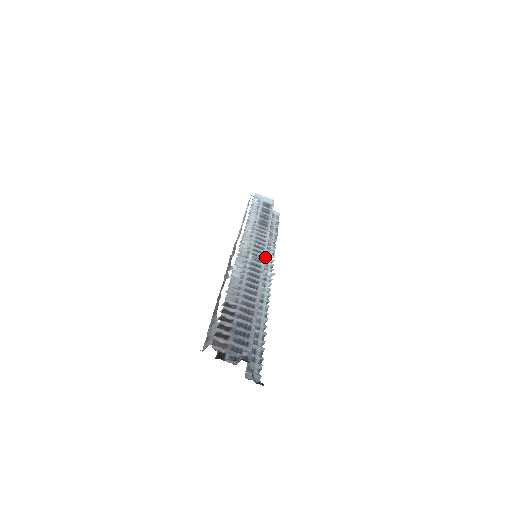
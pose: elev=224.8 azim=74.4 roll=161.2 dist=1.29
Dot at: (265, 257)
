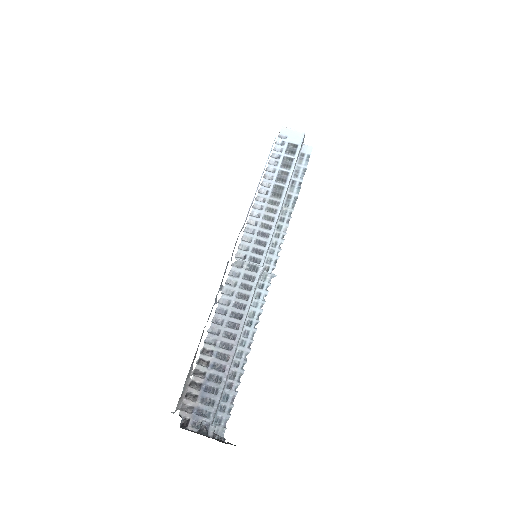
Dot at: (263, 260)
